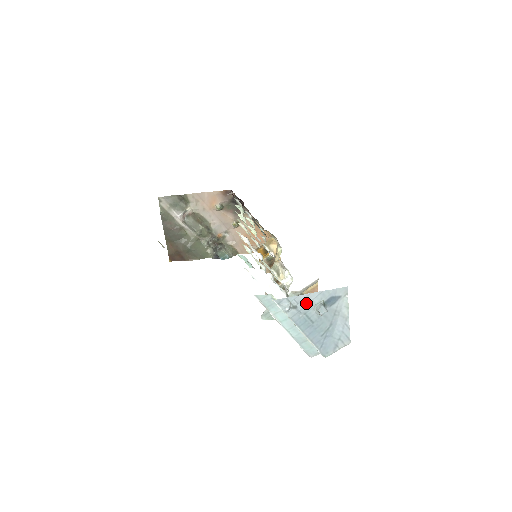
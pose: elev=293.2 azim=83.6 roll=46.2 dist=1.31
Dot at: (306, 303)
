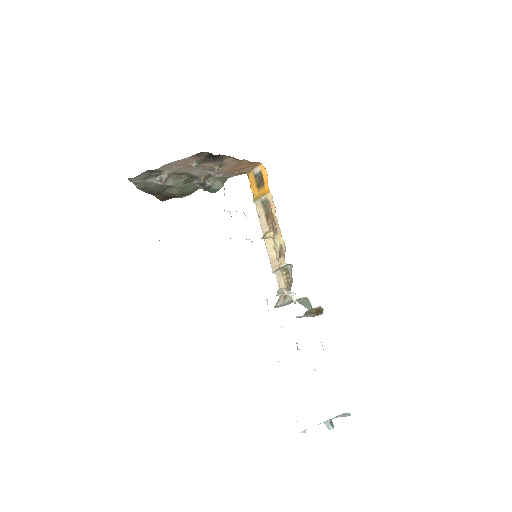
Dot at: occluded
